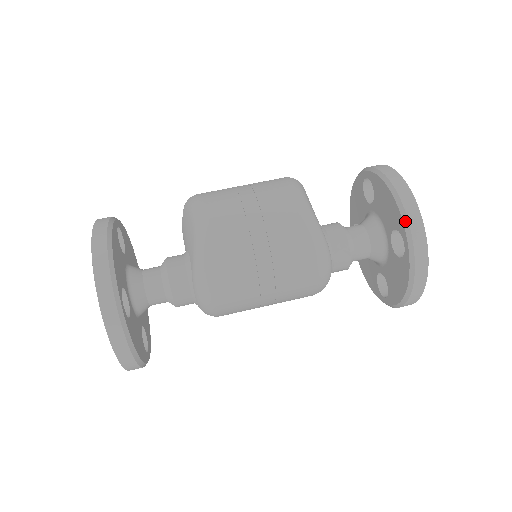
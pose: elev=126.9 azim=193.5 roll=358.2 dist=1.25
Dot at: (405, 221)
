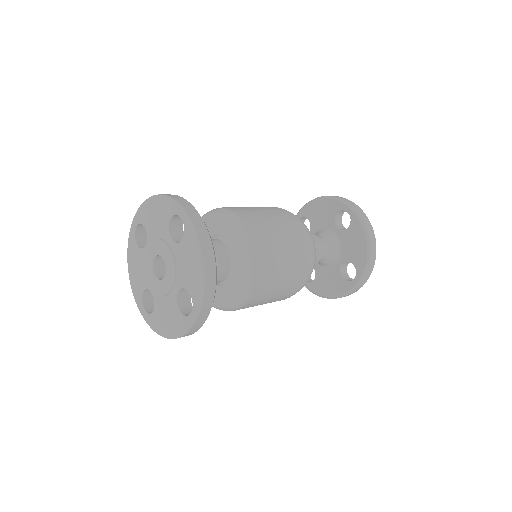
Dot at: (339, 200)
